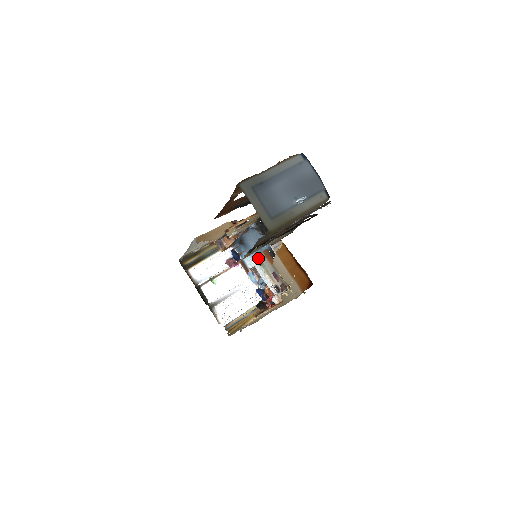
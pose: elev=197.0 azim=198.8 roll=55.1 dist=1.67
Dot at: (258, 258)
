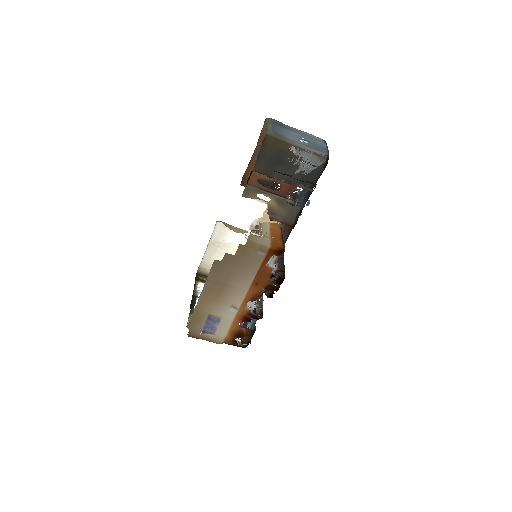
Dot at: occluded
